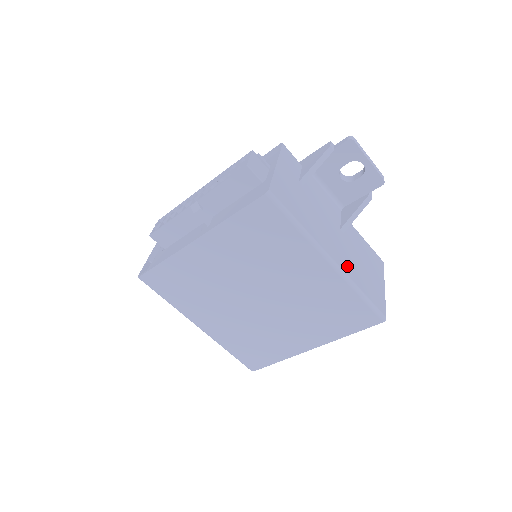
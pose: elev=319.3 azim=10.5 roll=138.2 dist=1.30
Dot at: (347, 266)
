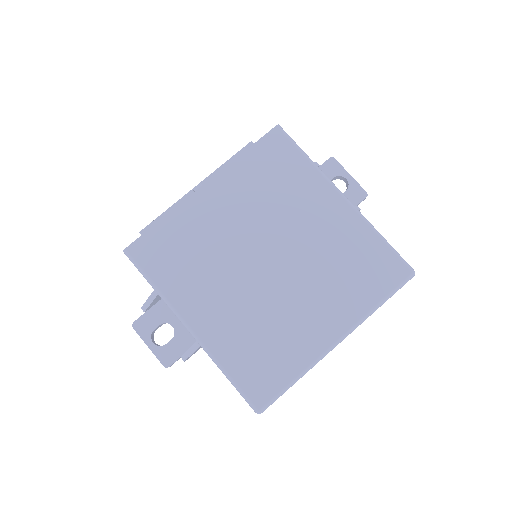
Dot at: occluded
